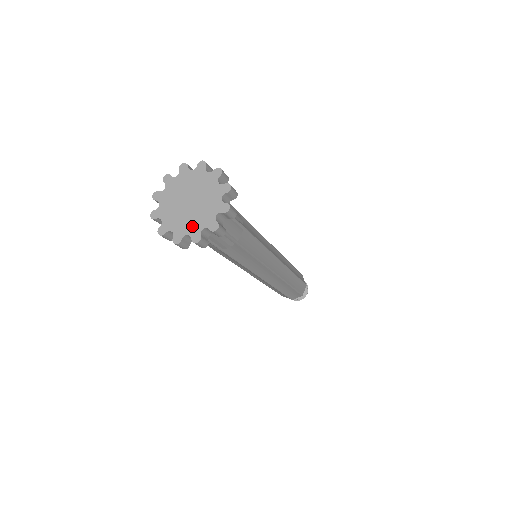
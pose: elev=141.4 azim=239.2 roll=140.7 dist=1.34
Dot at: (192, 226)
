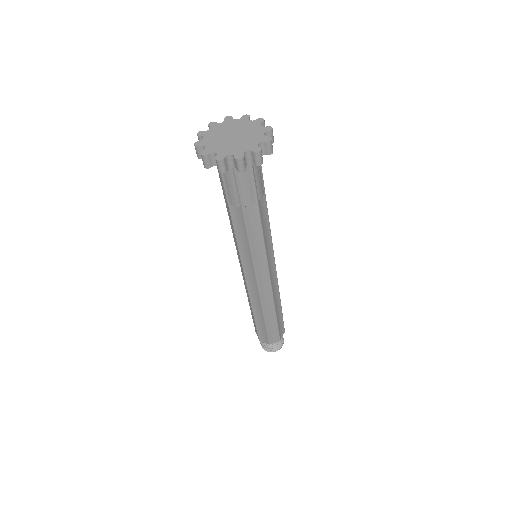
Dot at: (235, 149)
